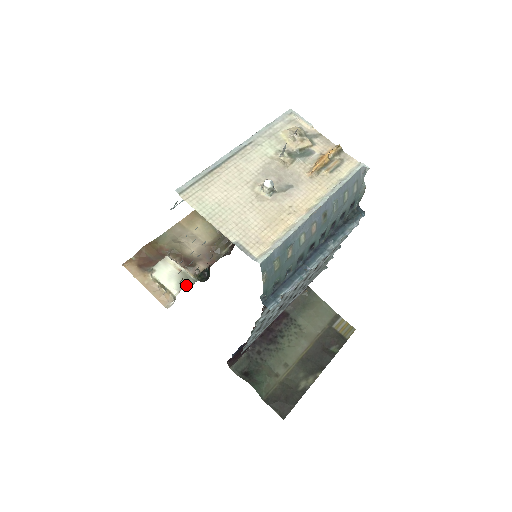
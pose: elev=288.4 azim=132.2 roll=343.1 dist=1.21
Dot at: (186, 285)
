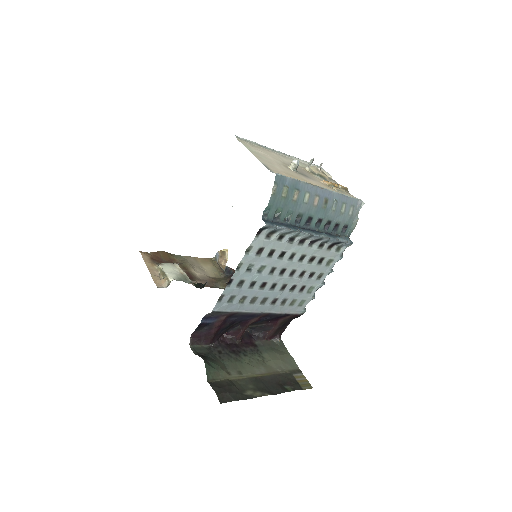
Dot at: (183, 281)
